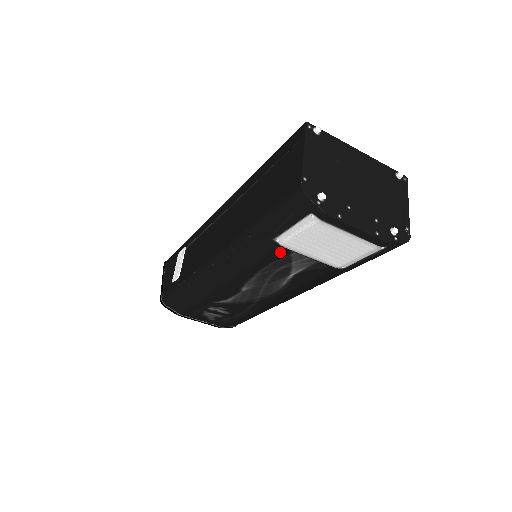
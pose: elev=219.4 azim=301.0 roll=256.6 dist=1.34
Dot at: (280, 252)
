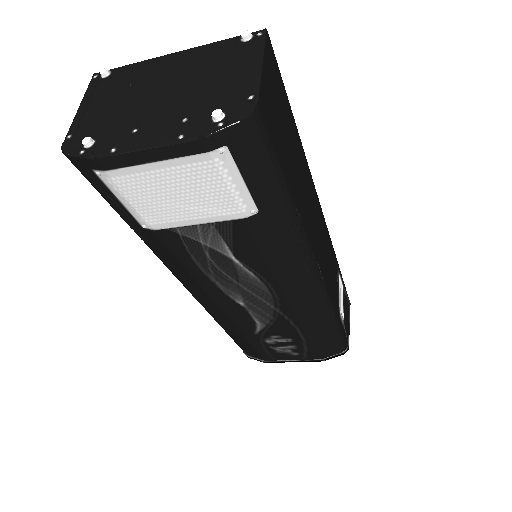
Dot at: (168, 238)
